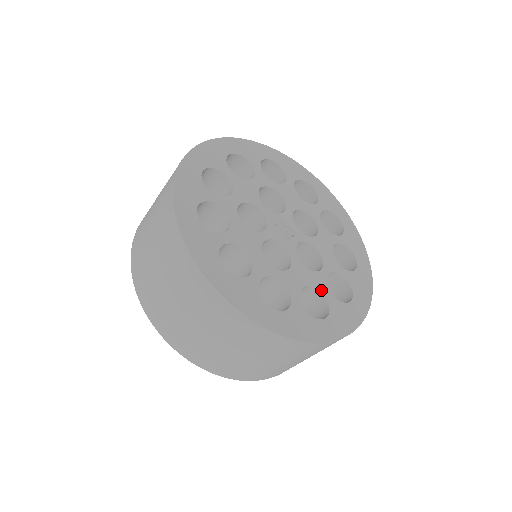
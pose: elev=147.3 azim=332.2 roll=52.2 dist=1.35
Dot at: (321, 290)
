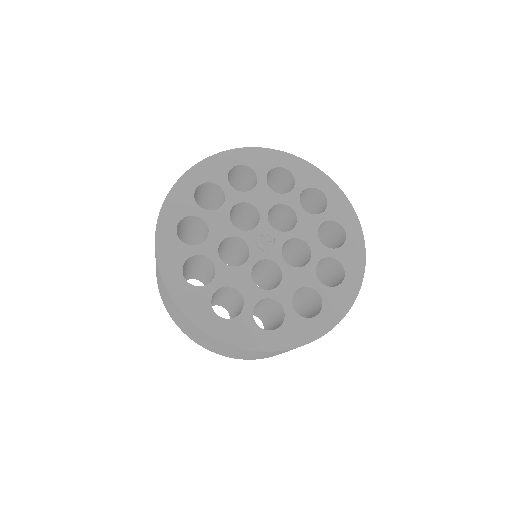
Dot at: (245, 301)
